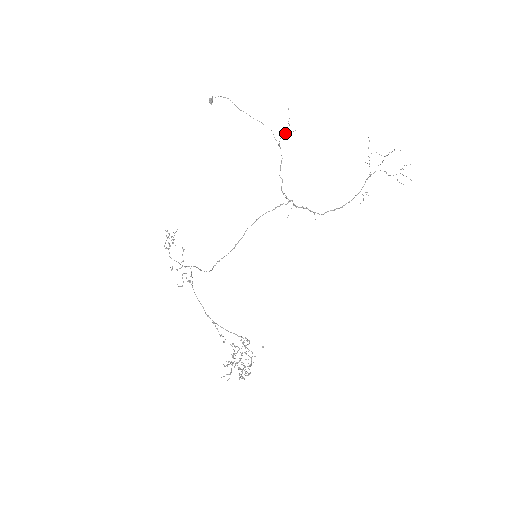
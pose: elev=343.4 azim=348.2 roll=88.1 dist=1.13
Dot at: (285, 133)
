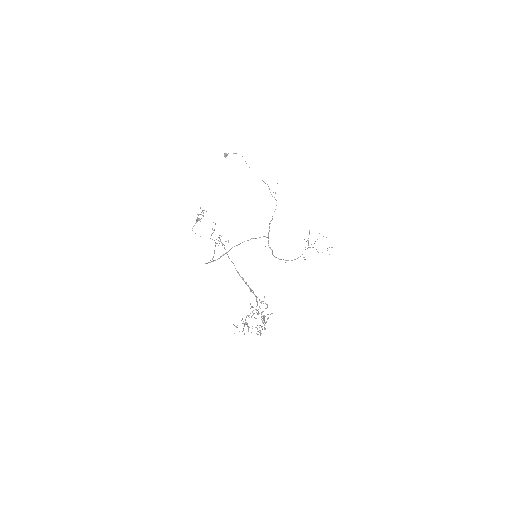
Dot at: (275, 192)
